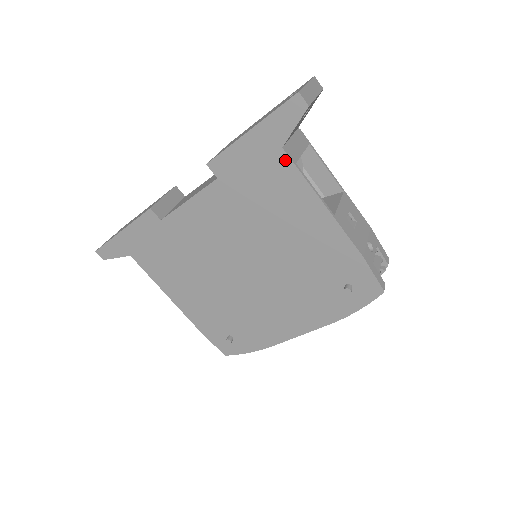
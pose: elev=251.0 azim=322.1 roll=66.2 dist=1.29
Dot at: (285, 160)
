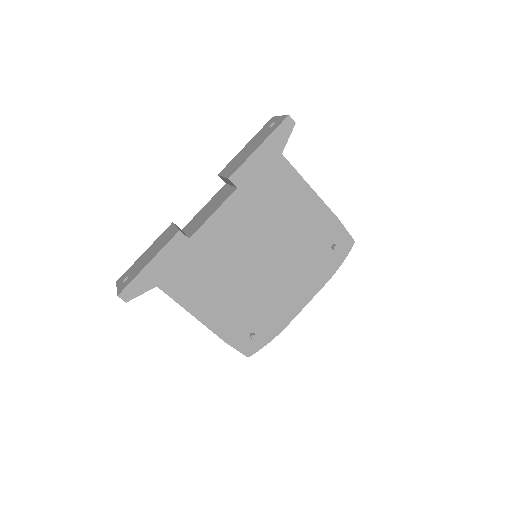
Dot at: (284, 162)
